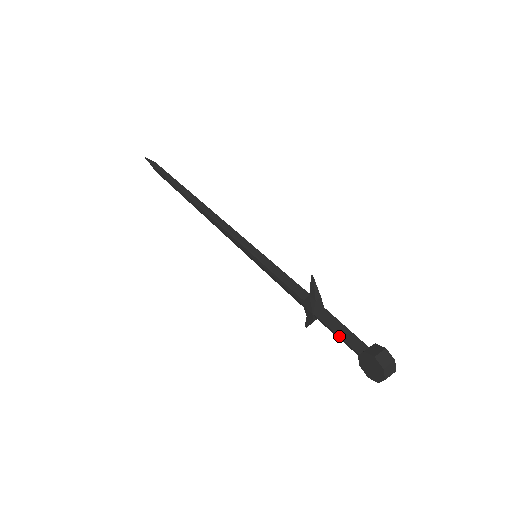
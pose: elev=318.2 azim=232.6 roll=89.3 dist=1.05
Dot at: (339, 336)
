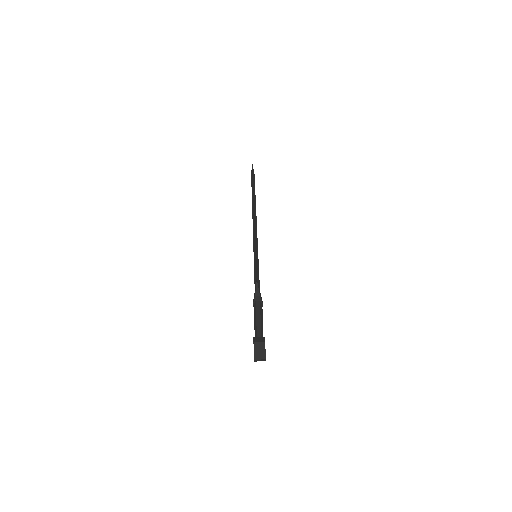
Dot at: (254, 324)
